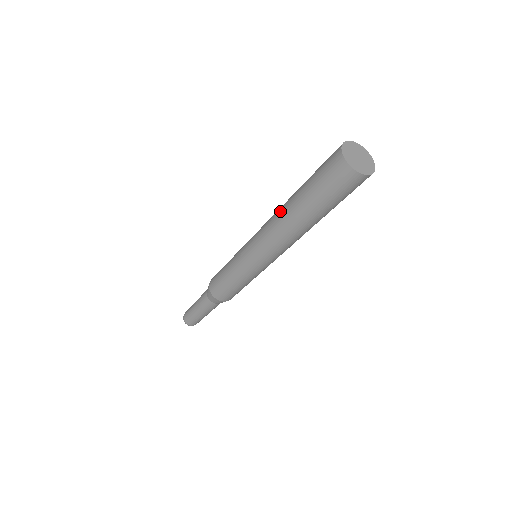
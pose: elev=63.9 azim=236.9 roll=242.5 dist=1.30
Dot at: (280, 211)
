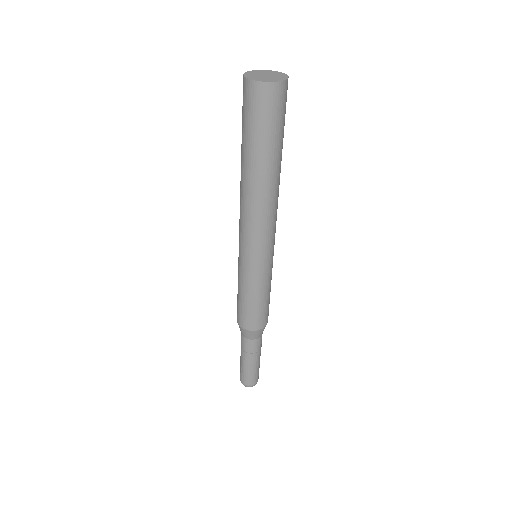
Dot at: (240, 184)
